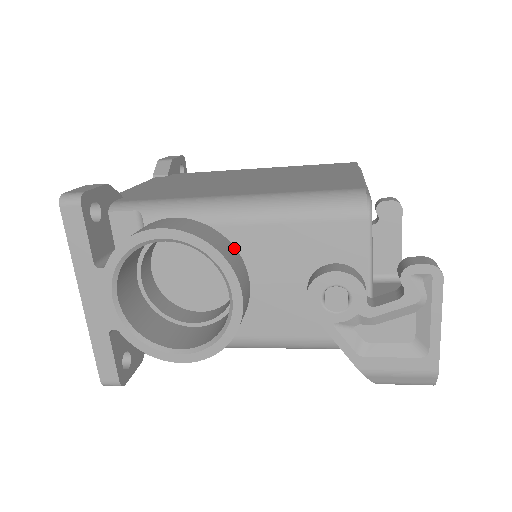
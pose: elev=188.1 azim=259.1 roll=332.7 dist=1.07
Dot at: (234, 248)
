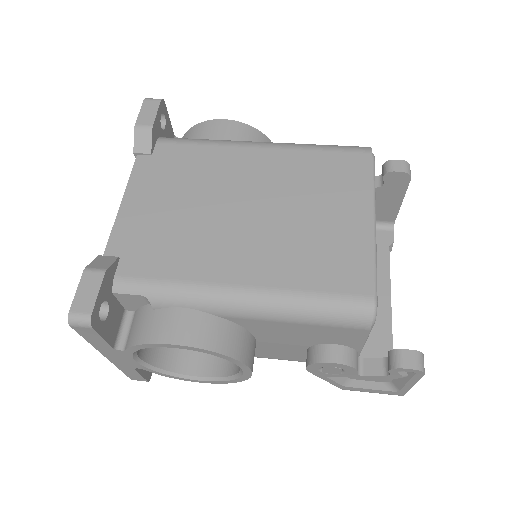
Dot at: (243, 329)
